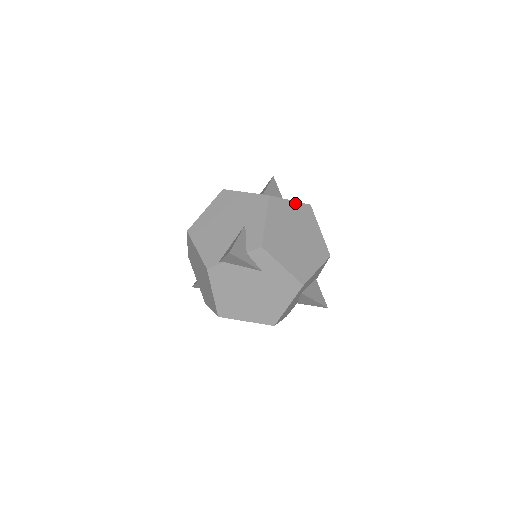
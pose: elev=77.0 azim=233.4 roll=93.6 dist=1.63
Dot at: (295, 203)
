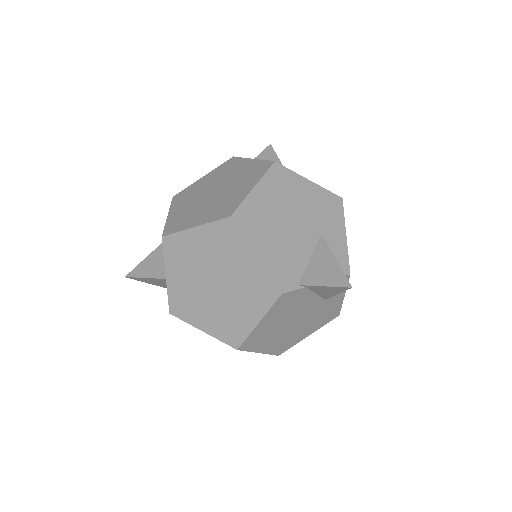
Dot at: occluded
